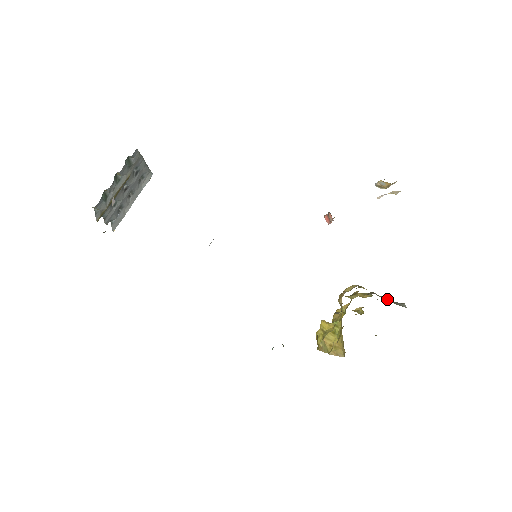
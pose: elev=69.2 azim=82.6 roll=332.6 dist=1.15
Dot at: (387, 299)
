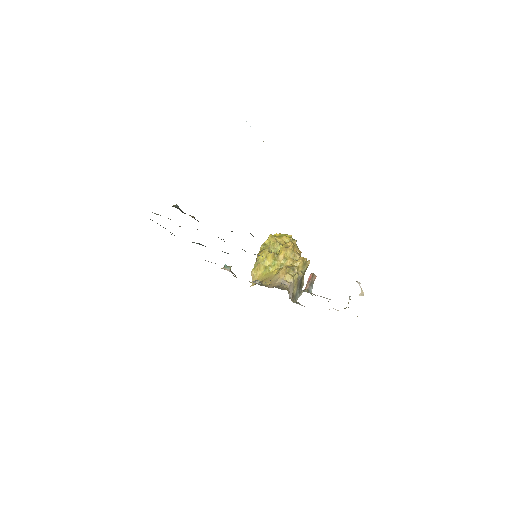
Dot at: (296, 291)
